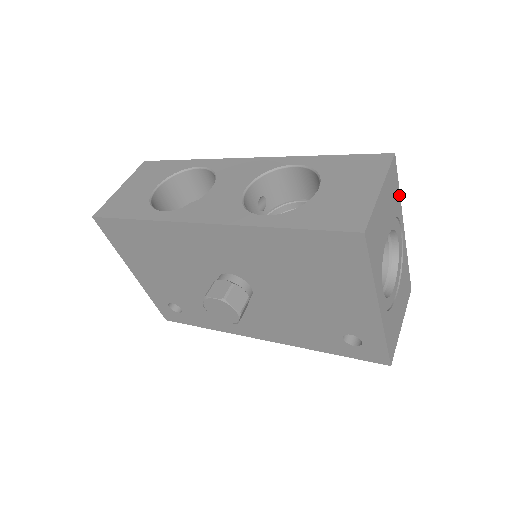
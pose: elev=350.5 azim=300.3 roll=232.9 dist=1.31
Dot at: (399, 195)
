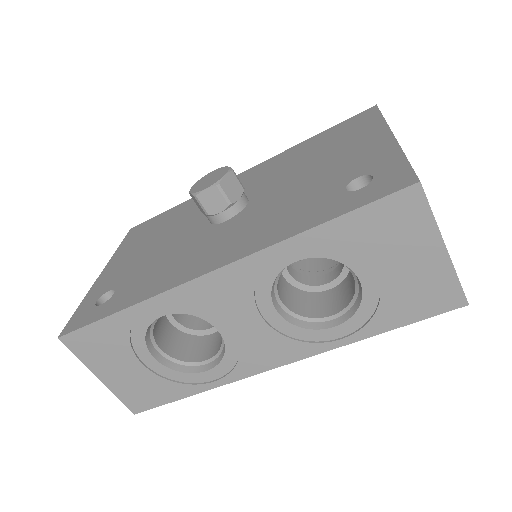
Dot at: occluded
